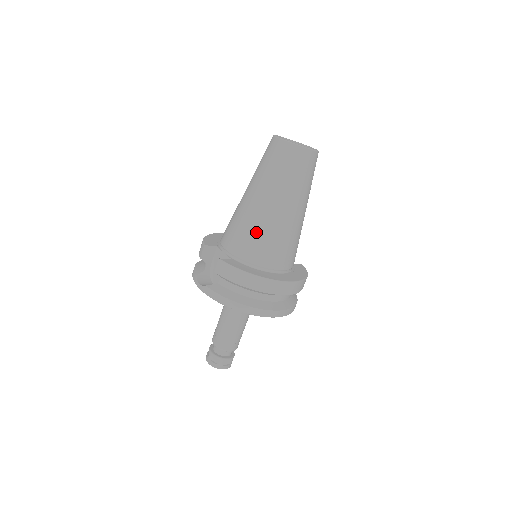
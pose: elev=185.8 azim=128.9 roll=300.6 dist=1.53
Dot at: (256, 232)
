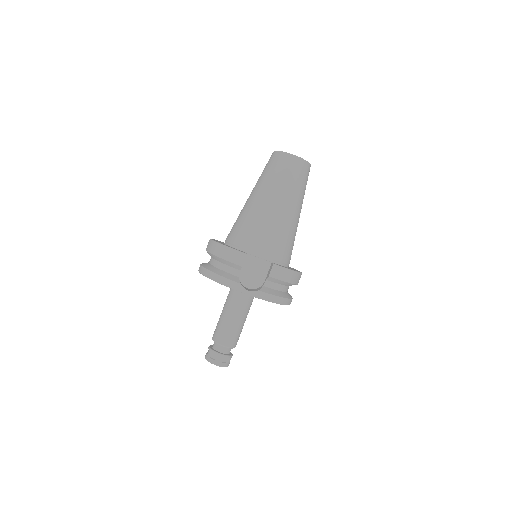
Dot at: (287, 236)
